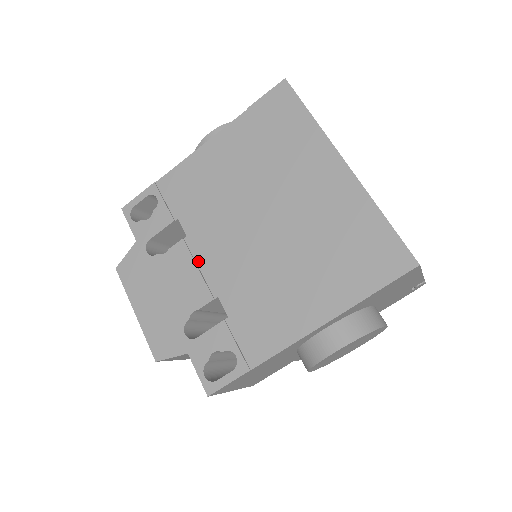
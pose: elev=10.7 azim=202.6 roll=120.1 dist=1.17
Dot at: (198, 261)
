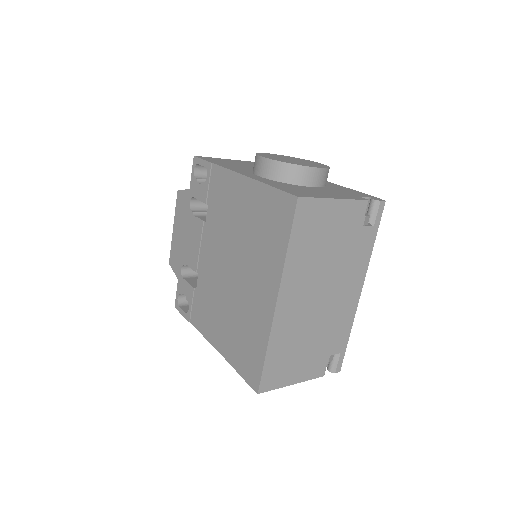
Dot at: (202, 243)
